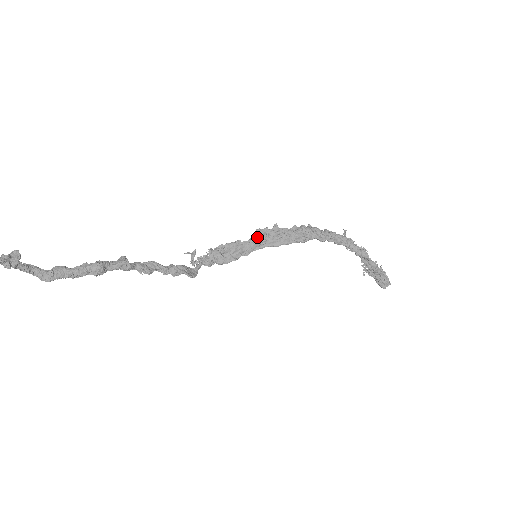
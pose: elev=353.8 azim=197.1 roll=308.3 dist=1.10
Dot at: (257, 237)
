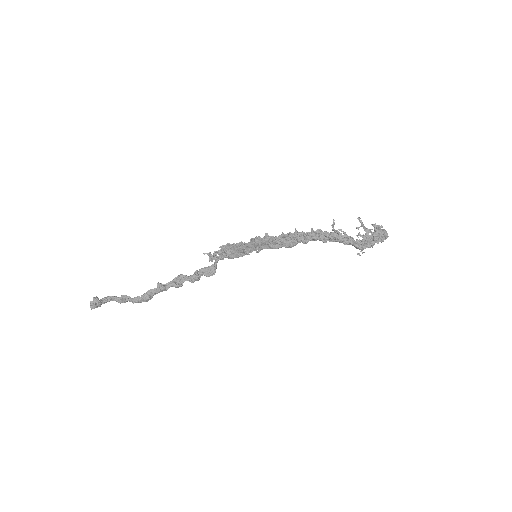
Dot at: (253, 244)
